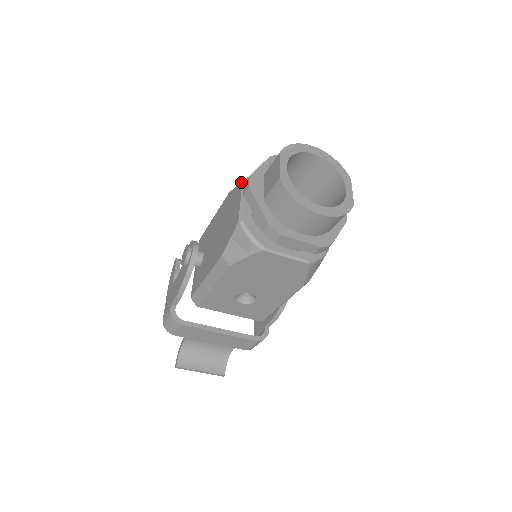
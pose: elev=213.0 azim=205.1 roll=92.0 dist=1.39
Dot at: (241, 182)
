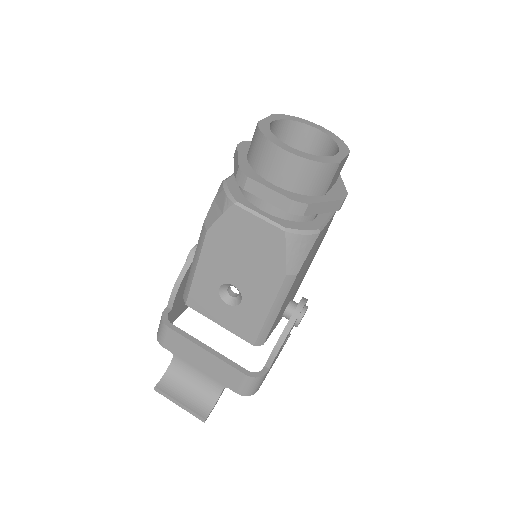
Dot at: occluded
